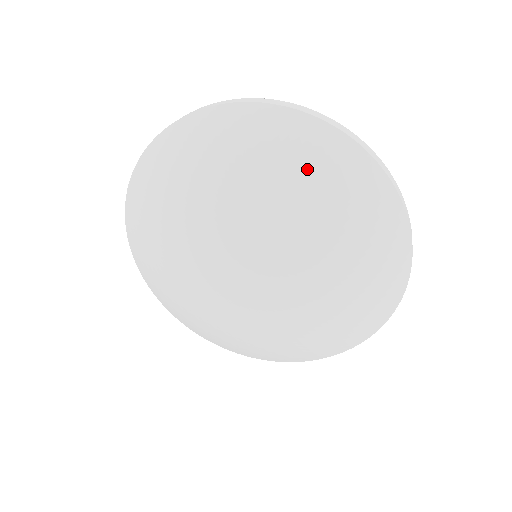
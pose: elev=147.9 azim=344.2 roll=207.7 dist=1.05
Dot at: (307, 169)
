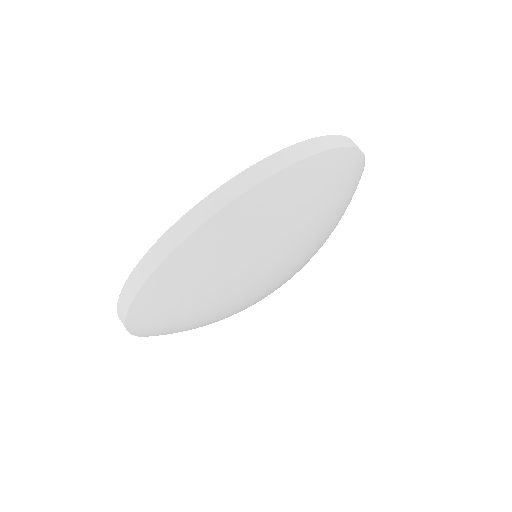
Dot at: (266, 226)
